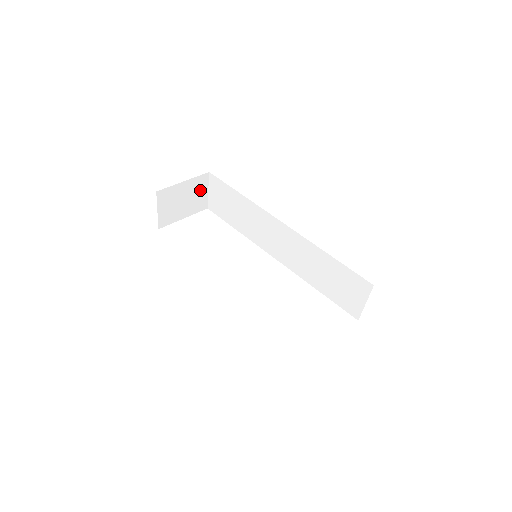
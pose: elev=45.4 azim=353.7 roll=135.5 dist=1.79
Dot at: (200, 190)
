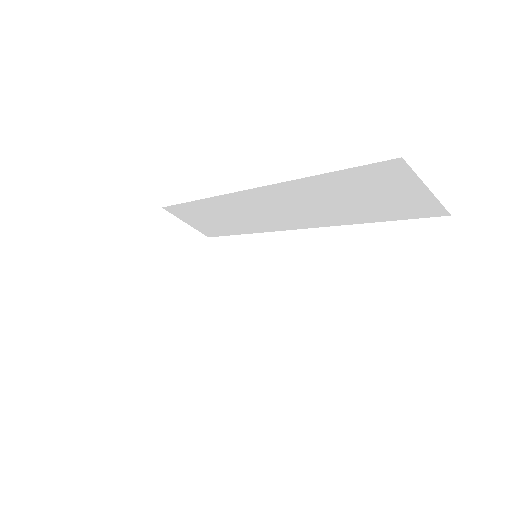
Dot at: (175, 232)
